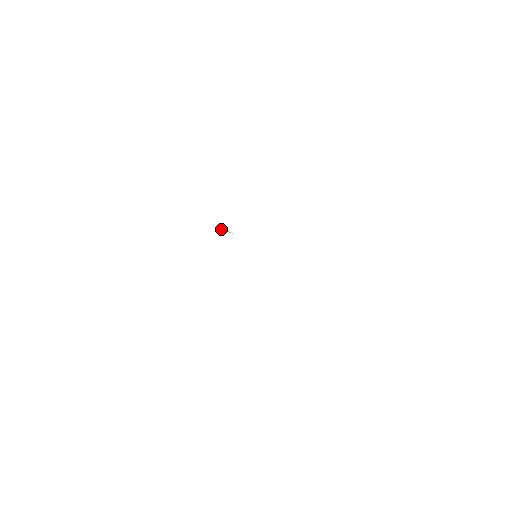
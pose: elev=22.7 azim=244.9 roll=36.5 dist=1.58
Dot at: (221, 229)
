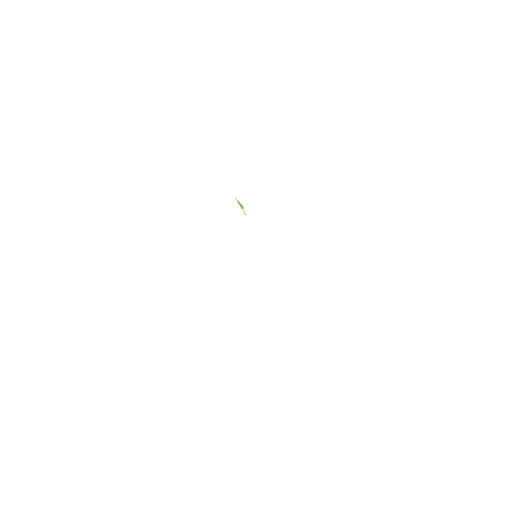
Dot at: (238, 202)
